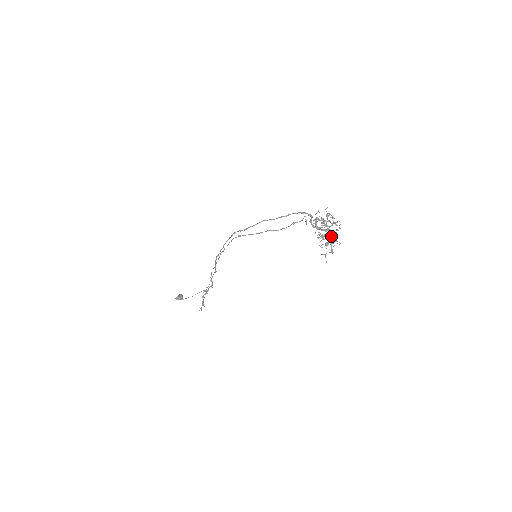
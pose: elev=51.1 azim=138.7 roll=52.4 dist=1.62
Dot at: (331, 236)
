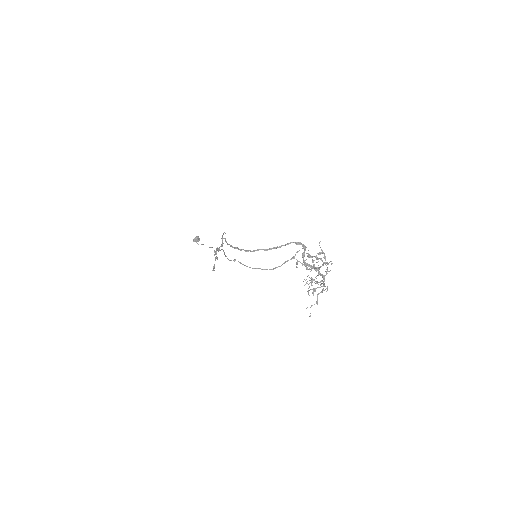
Dot at: (319, 282)
